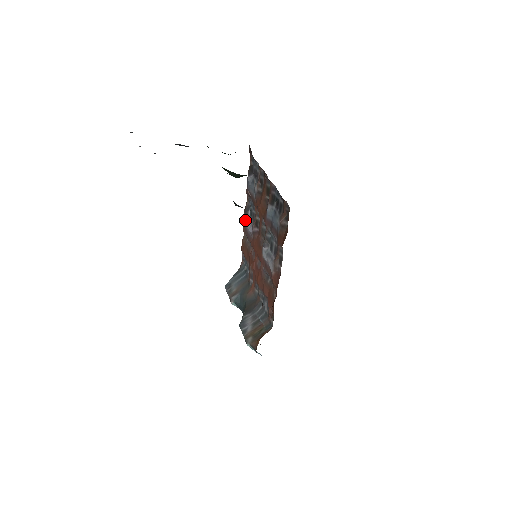
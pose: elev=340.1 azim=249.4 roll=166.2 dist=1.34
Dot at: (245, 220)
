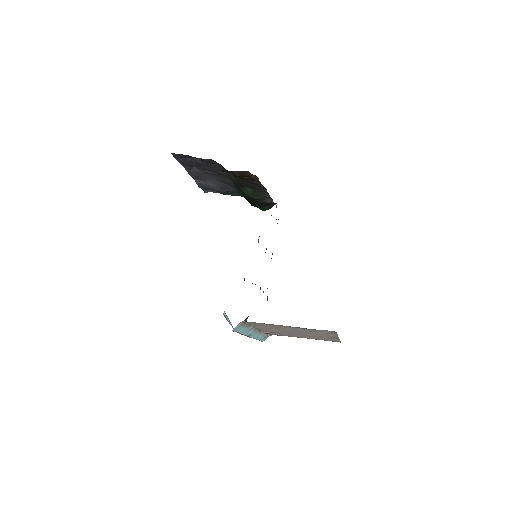
Dot at: occluded
